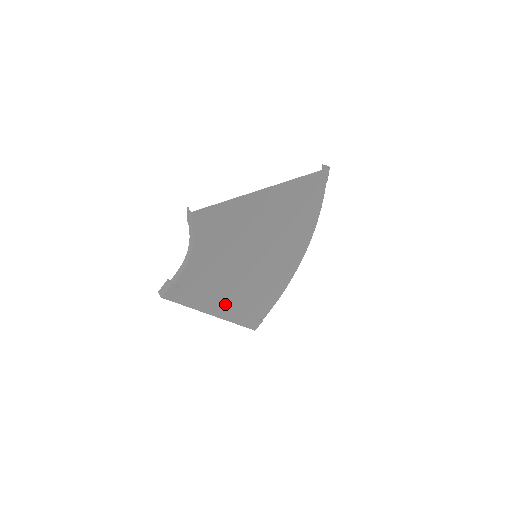
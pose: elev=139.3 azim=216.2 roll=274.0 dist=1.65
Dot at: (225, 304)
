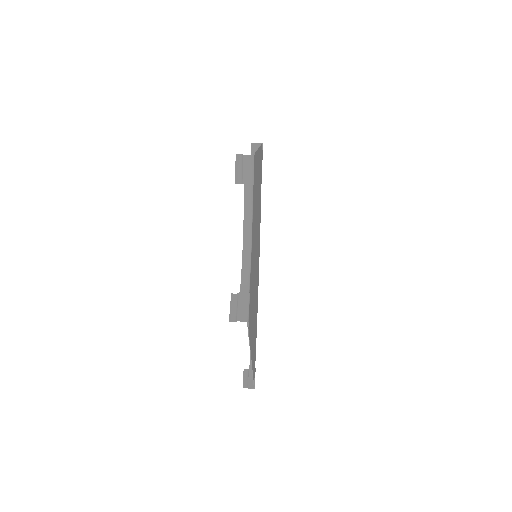
Dot at: occluded
